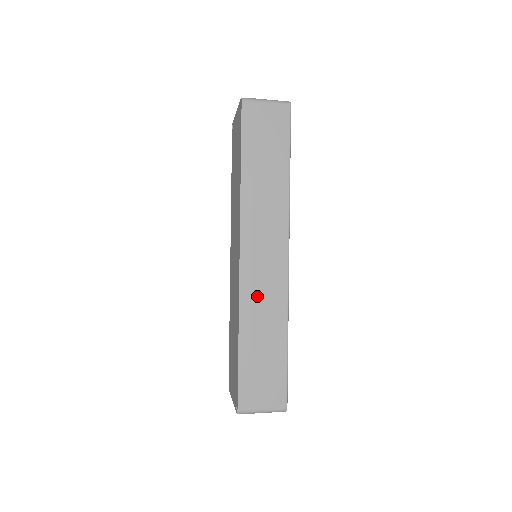
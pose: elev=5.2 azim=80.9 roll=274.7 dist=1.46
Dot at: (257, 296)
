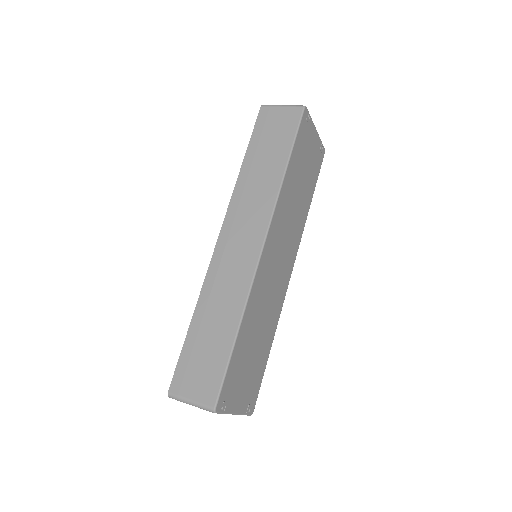
Dot at: (222, 278)
